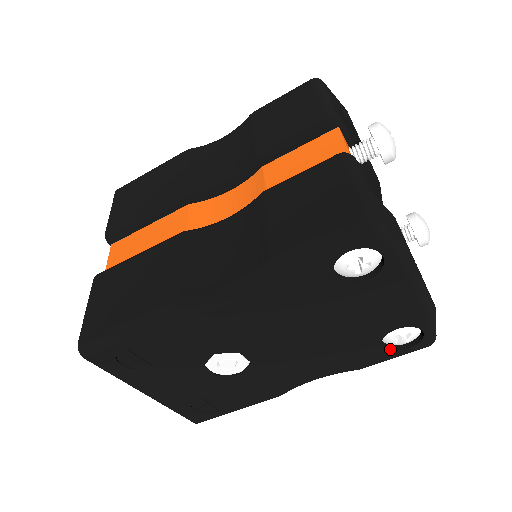
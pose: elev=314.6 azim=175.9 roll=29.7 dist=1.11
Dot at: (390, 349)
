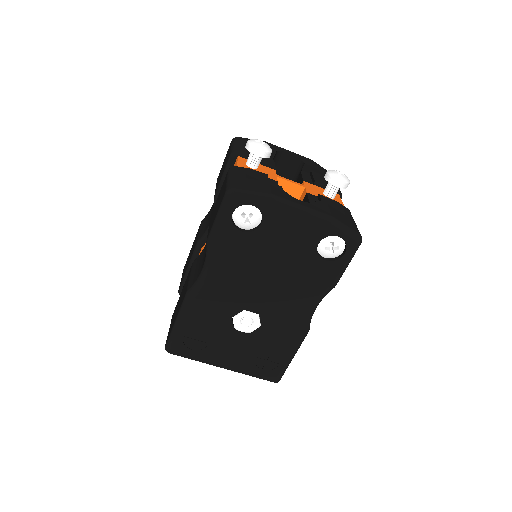
Dot at: (334, 260)
